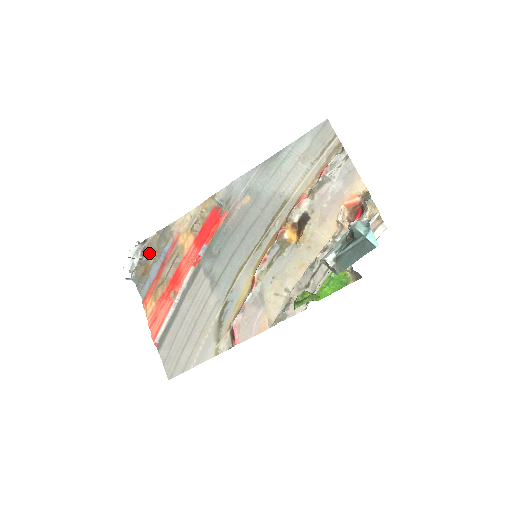
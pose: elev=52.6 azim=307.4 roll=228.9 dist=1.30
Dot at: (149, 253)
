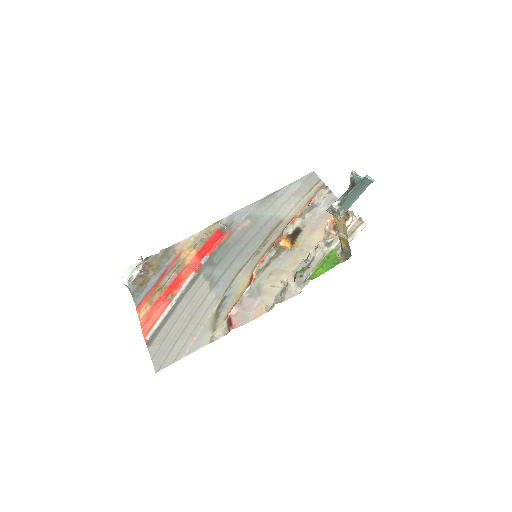
Dot at: (150, 267)
